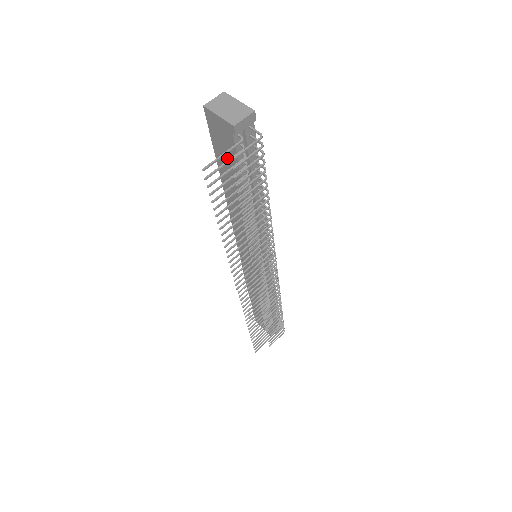
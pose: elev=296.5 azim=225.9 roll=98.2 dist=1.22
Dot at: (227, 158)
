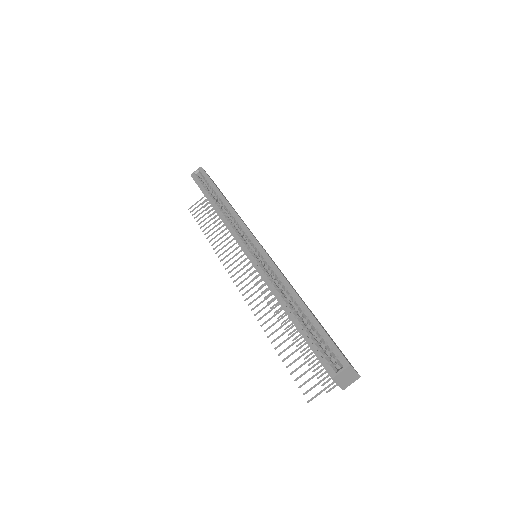
Dot at: occluded
